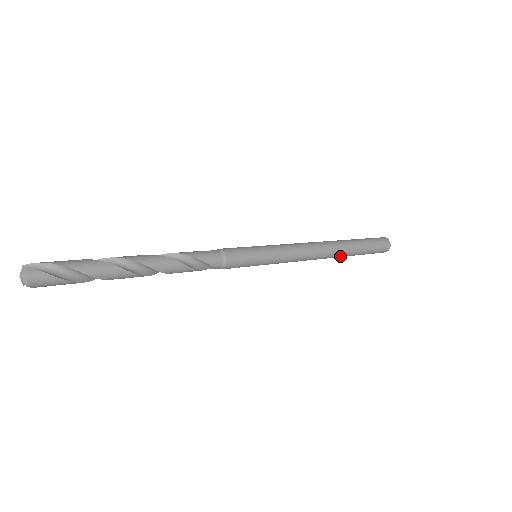
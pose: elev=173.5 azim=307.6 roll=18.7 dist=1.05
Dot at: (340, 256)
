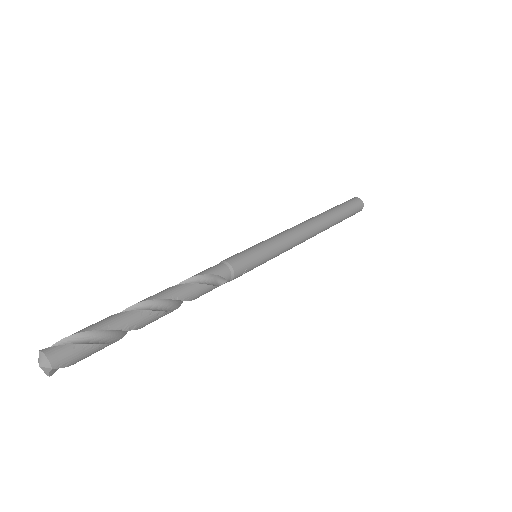
Dot at: (328, 225)
